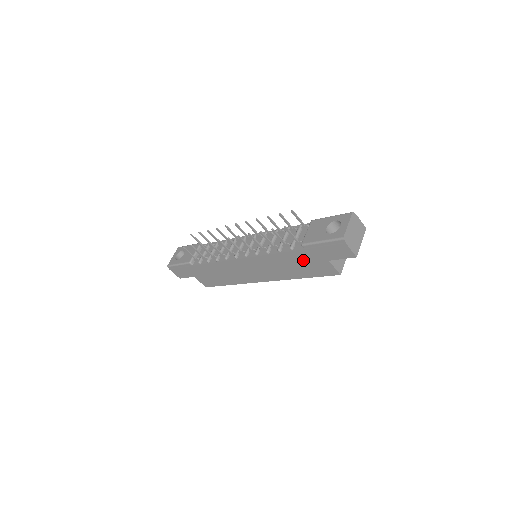
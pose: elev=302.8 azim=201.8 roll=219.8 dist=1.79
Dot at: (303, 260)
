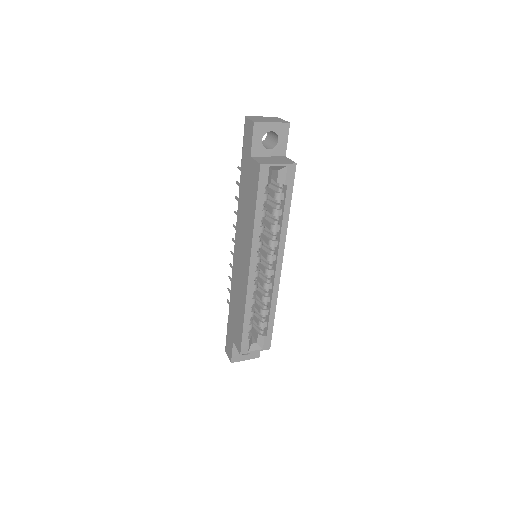
Dot at: (246, 184)
